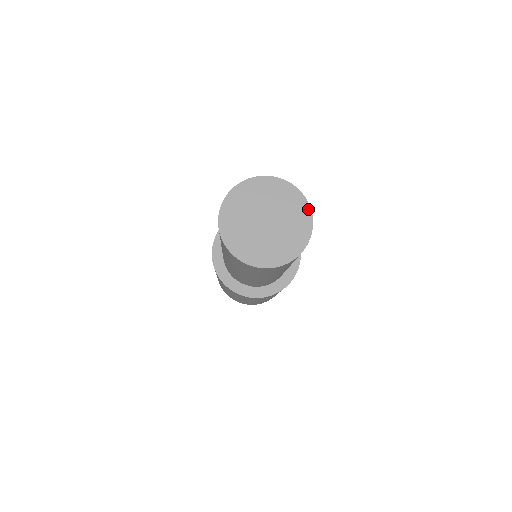
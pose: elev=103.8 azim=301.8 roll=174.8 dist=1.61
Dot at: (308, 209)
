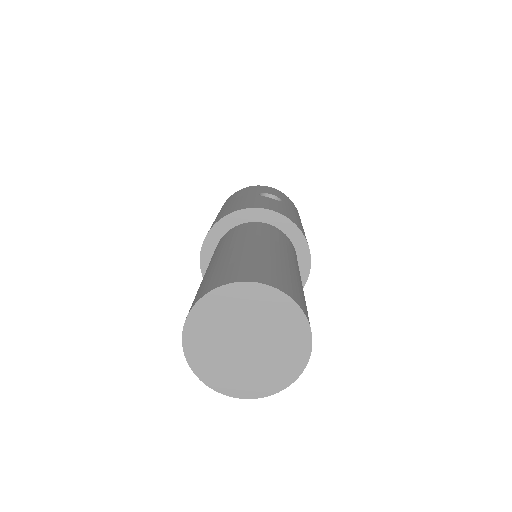
Dot at: (279, 294)
